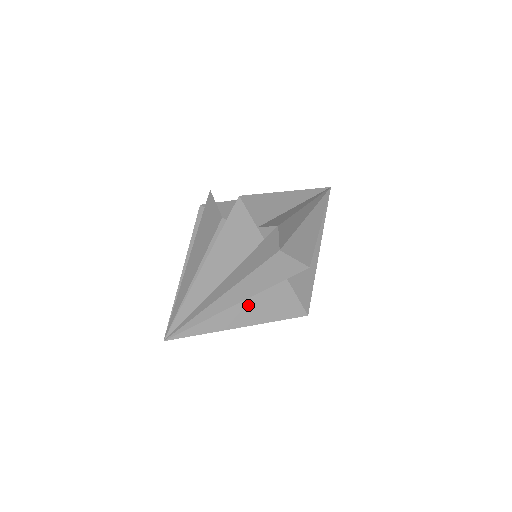
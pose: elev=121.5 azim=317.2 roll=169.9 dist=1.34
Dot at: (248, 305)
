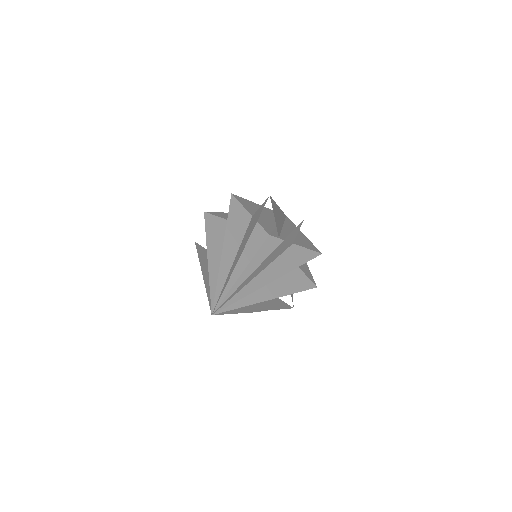
Dot at: occluded
